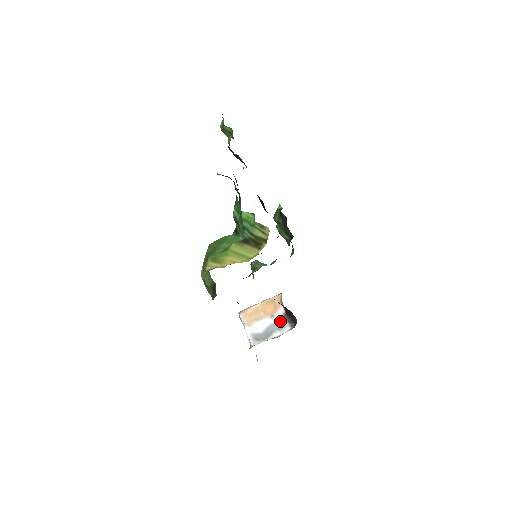
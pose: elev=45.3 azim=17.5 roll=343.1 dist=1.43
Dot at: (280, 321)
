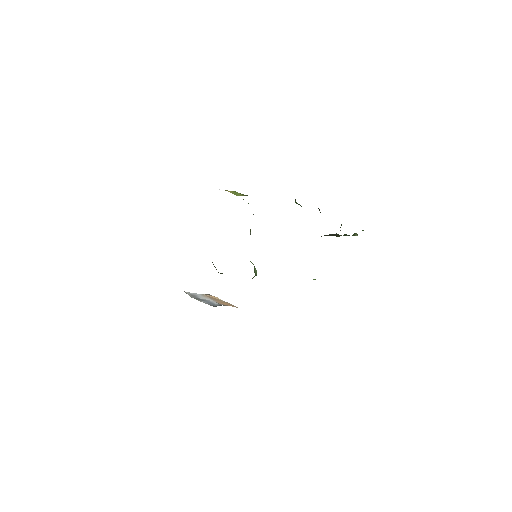
Dot at: (215, 304)
